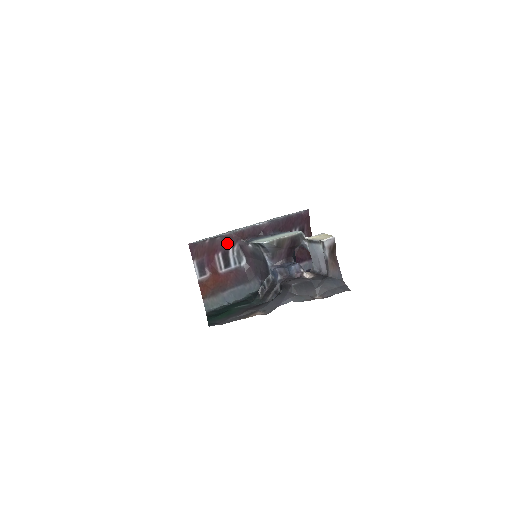
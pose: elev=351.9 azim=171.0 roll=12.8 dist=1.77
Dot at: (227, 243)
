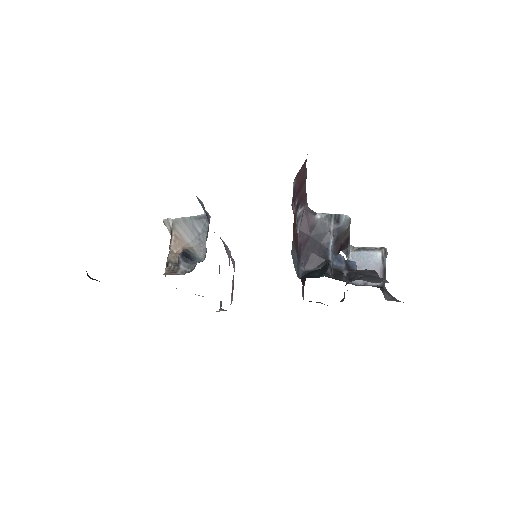
Dot at: (302, 197)
